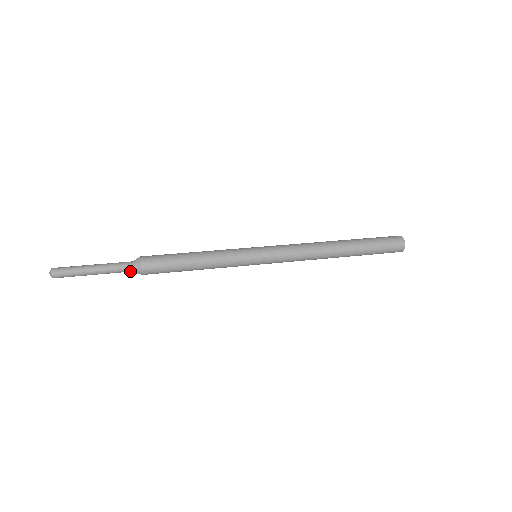
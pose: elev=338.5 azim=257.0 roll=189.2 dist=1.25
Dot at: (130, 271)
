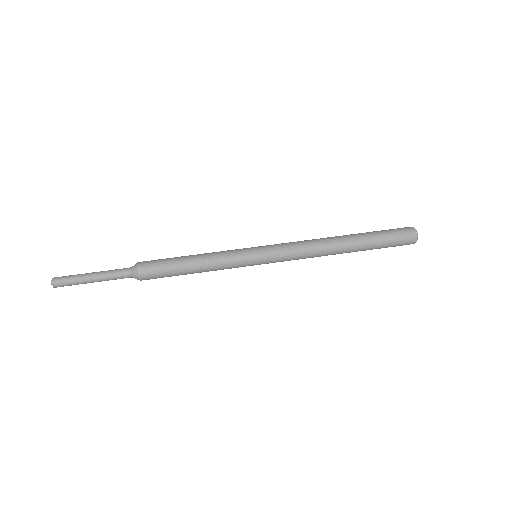
Dot at: (129, 277)
